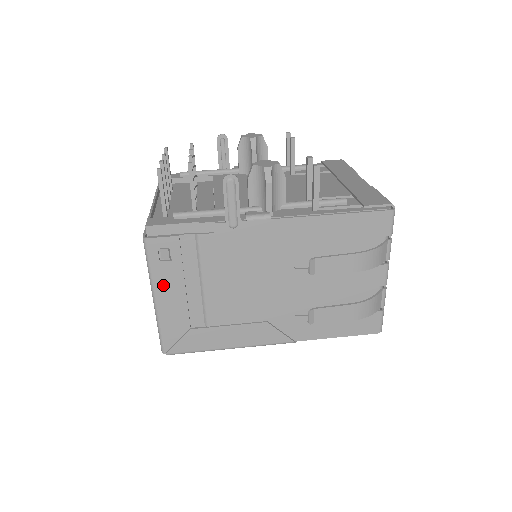
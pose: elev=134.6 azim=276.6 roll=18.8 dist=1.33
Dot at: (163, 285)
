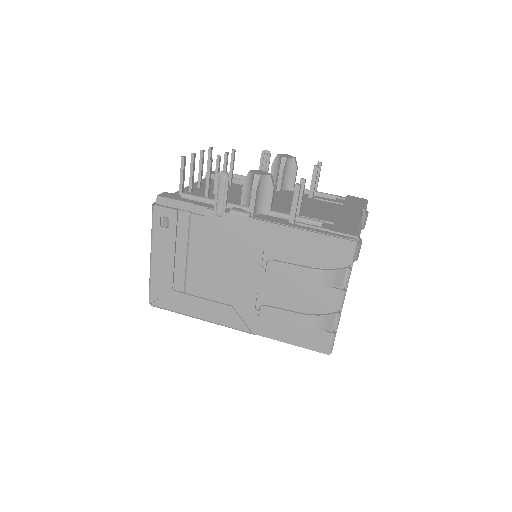
Dot at: (159, 246)
